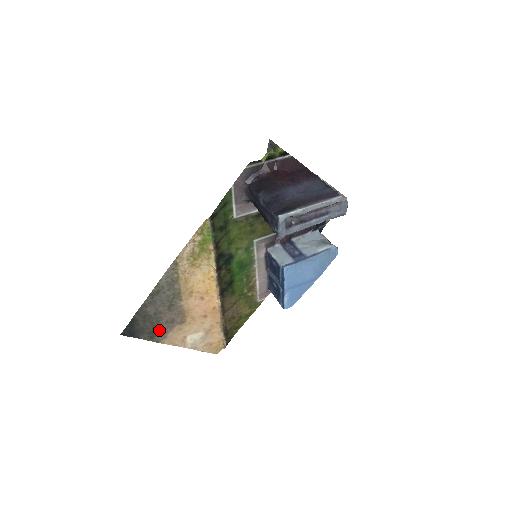
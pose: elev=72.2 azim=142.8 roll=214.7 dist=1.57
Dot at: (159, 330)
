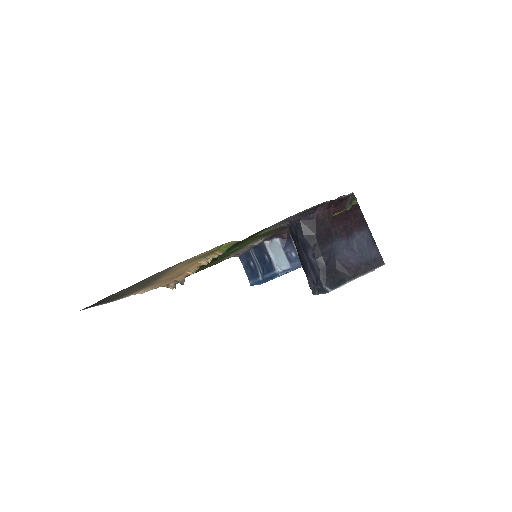
Dot at: (118, 297)
